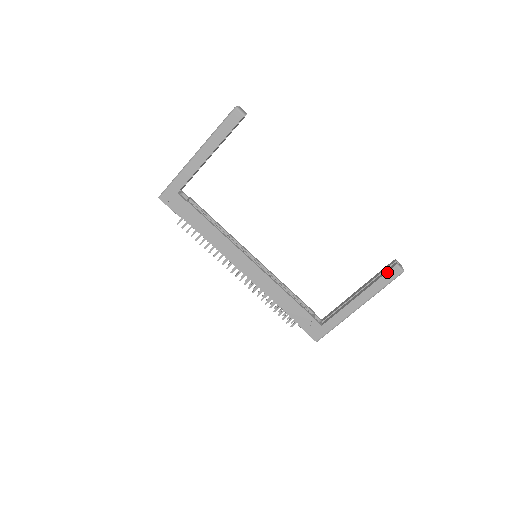
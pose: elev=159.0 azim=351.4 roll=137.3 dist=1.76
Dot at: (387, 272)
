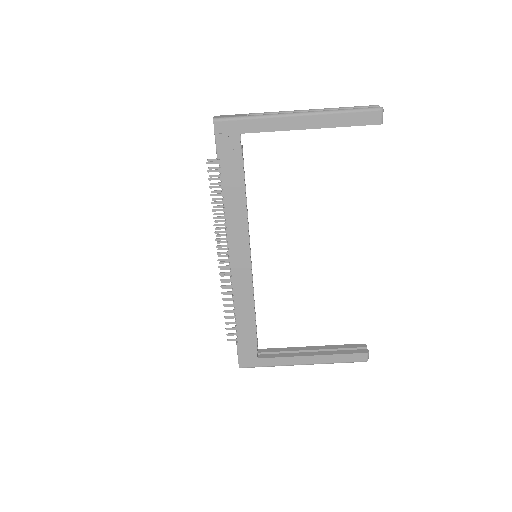
Dot at: (355, 353)
